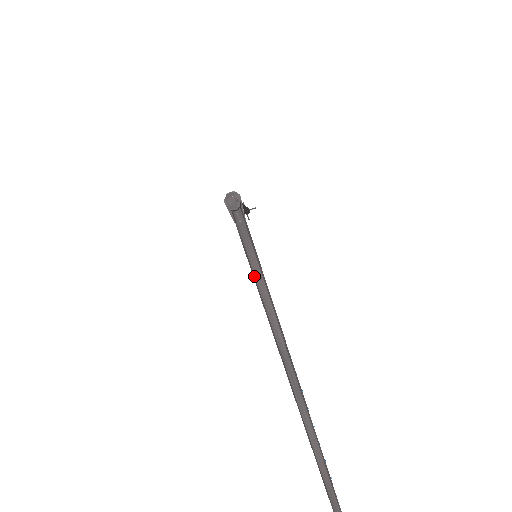
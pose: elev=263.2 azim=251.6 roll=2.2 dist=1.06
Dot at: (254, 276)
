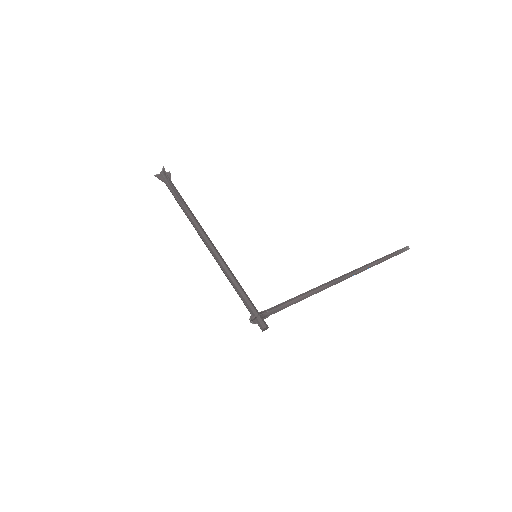
Dot at: (295, 303)
